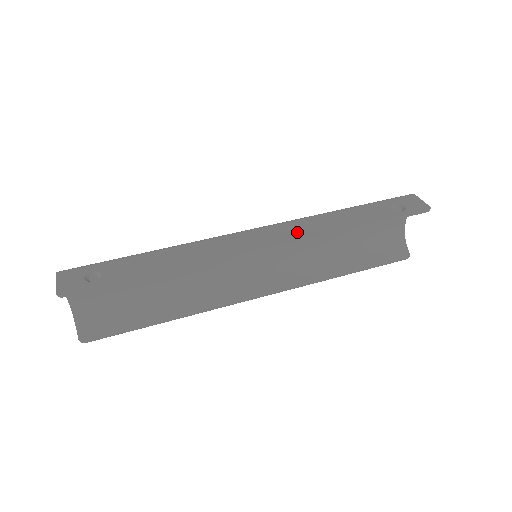
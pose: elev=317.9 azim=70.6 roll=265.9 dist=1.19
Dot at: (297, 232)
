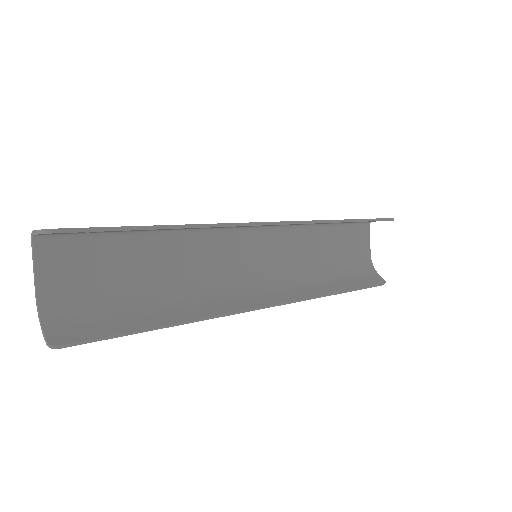
Dot at: occluded
